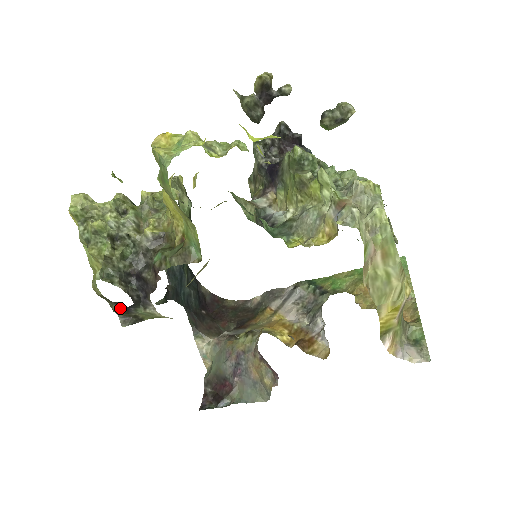
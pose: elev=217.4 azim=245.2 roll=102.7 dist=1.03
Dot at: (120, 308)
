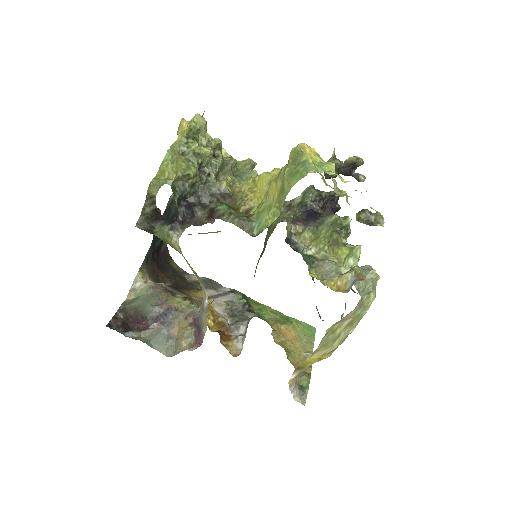
Dot at: (153, 214)
